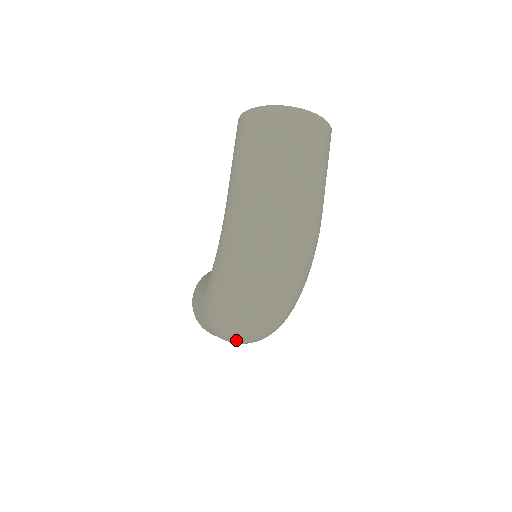
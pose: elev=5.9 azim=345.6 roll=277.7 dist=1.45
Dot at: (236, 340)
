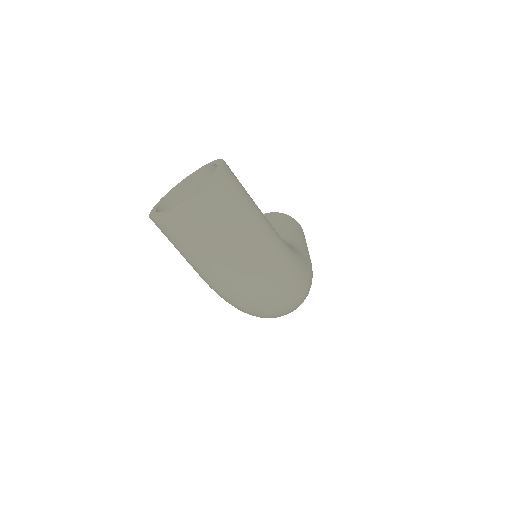
Dot at: occluded
